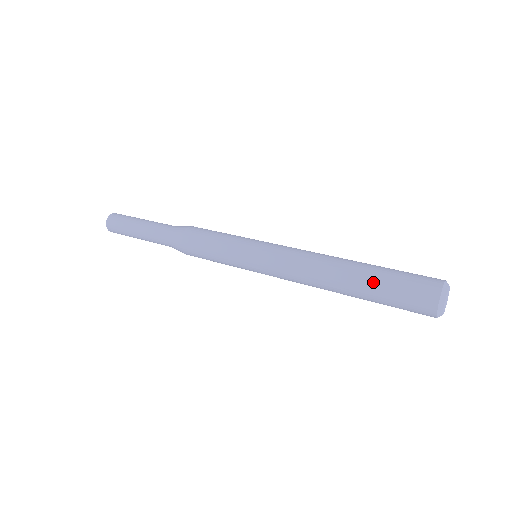
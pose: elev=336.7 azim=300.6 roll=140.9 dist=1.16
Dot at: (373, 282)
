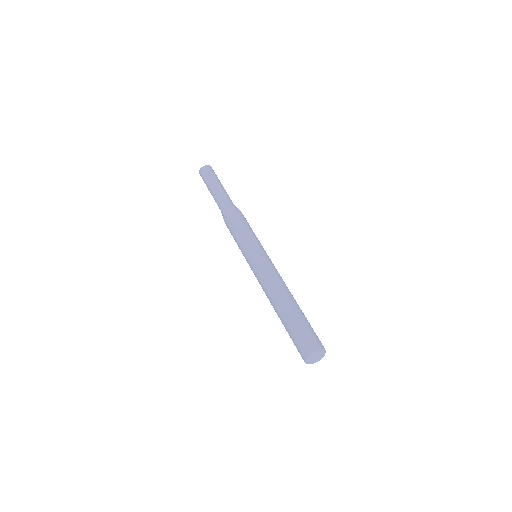
Dot at: occluded
